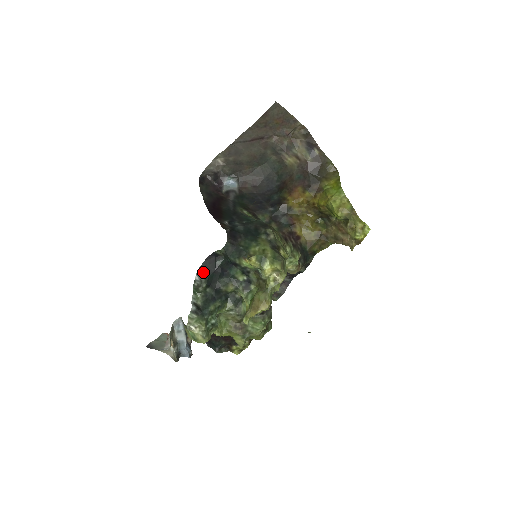
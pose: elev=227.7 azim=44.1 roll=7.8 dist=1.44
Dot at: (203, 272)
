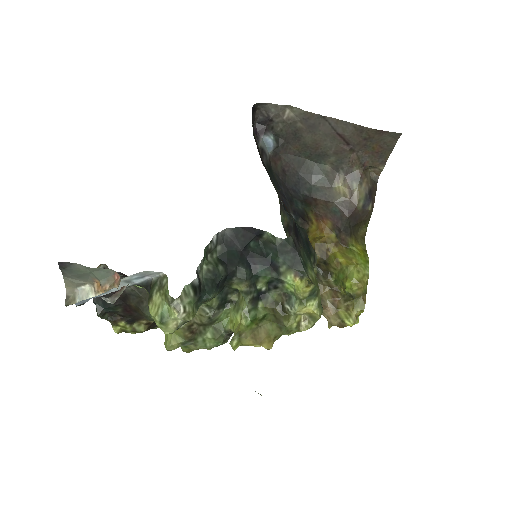
Dot at: (226, 238)
